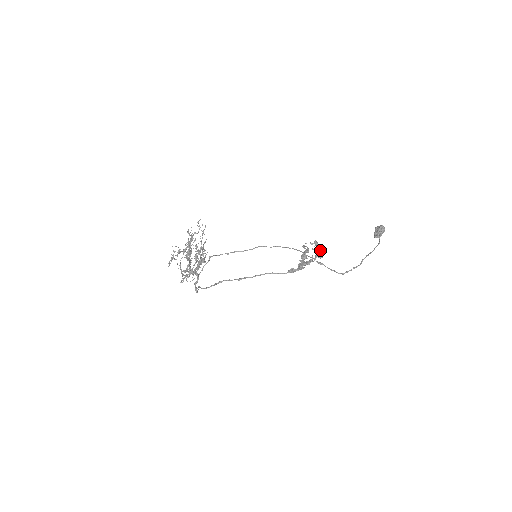
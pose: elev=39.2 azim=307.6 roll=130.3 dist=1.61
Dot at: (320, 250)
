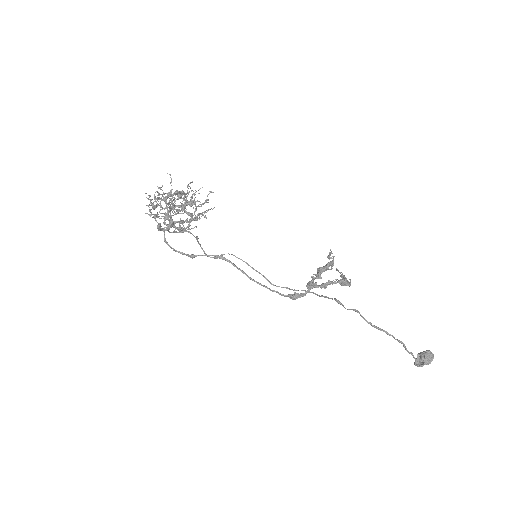
Dot at: (347, 281)
